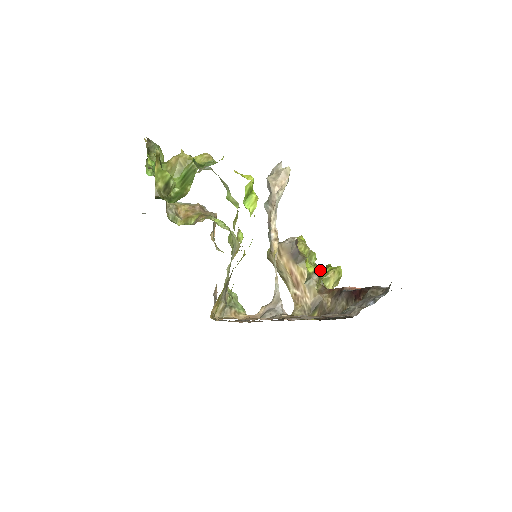
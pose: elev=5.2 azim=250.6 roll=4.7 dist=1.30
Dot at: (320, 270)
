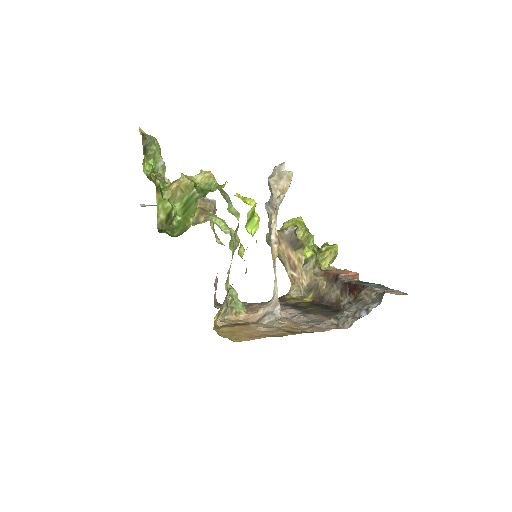
Dot at: (317, 249)
